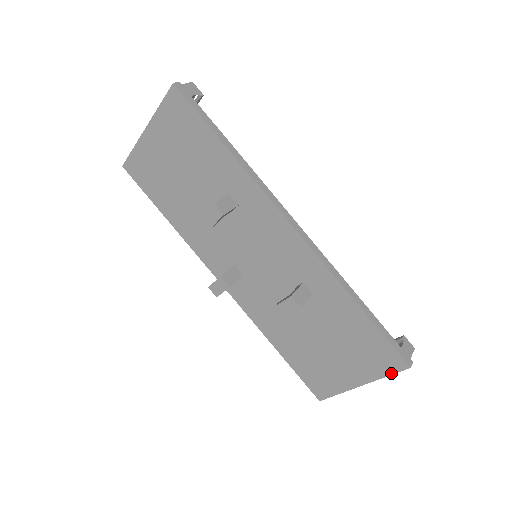
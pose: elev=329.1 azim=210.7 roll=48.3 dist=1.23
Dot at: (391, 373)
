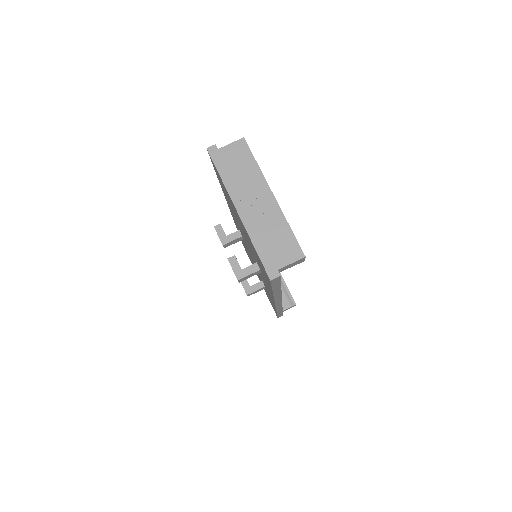
Dot at: occluded
